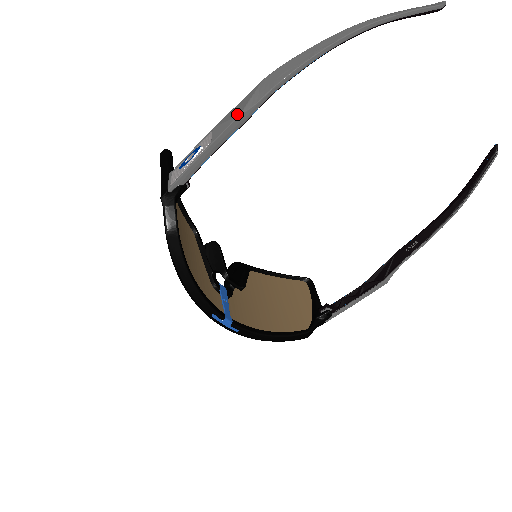
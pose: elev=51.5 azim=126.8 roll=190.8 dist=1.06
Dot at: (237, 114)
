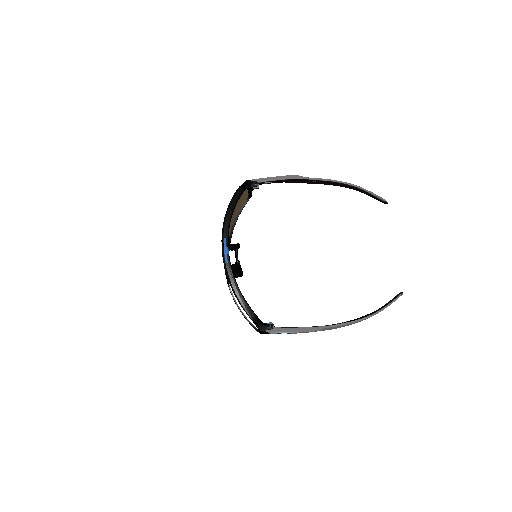
Dot at: (295, 175)
